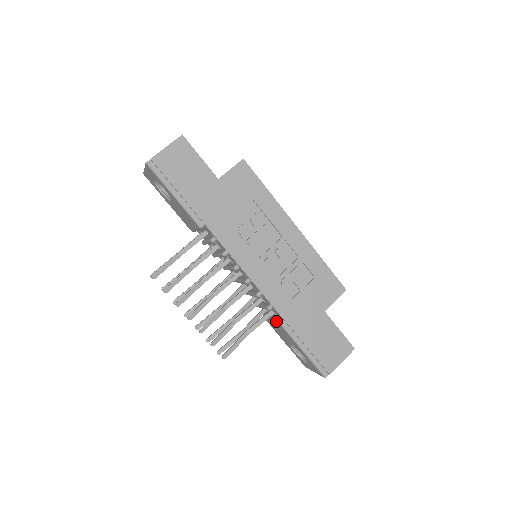
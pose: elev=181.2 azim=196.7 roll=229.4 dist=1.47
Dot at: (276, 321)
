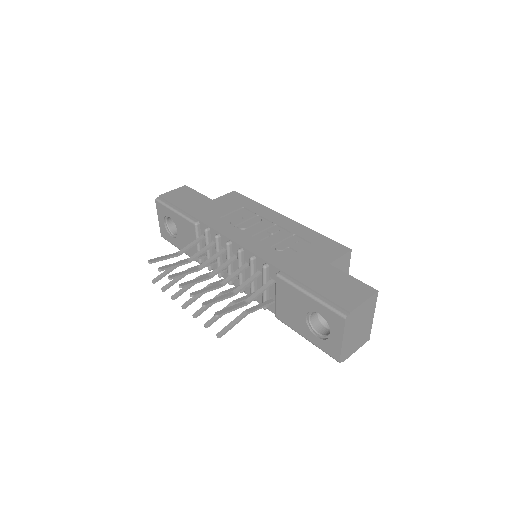
Dot at: occluded
